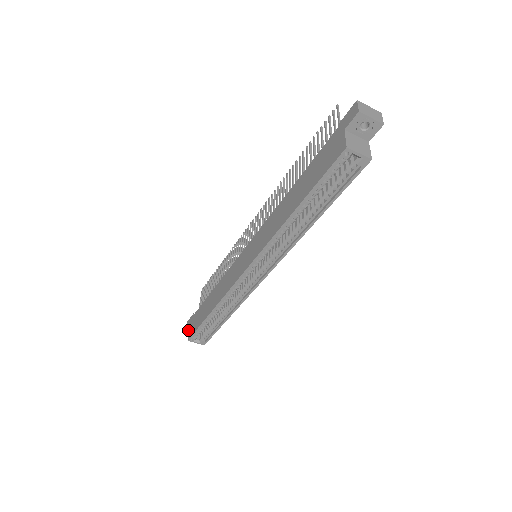
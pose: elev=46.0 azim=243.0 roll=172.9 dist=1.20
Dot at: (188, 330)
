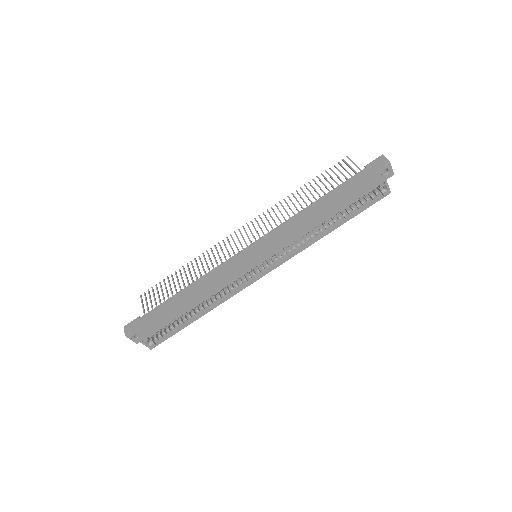
Dot at: (129, 334)
